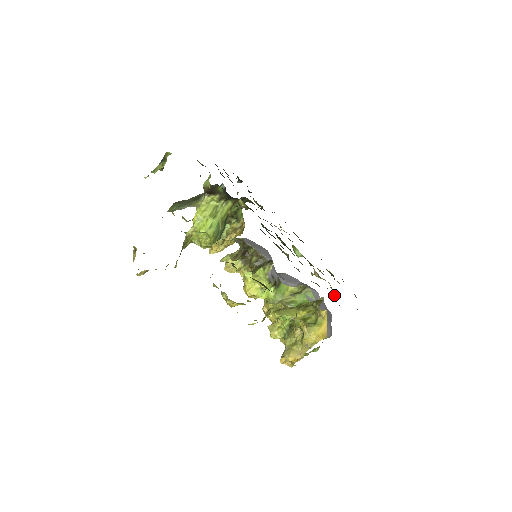
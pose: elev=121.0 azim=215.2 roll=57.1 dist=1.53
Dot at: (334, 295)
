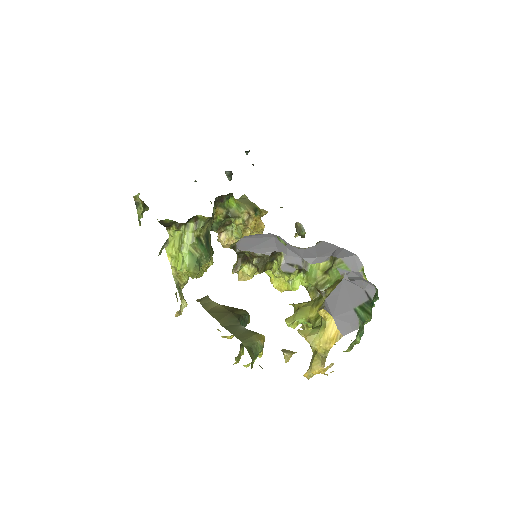
Dot at: (318, 291)
